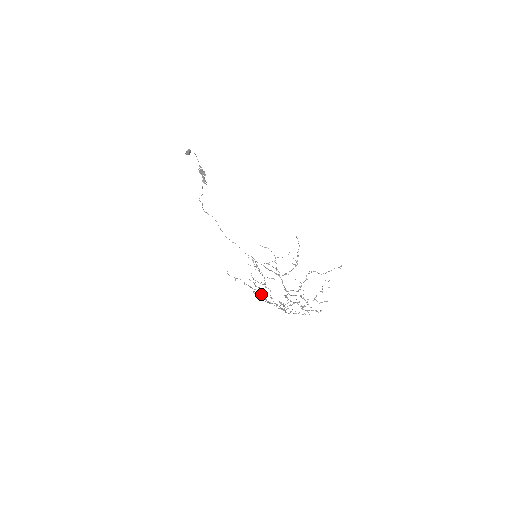
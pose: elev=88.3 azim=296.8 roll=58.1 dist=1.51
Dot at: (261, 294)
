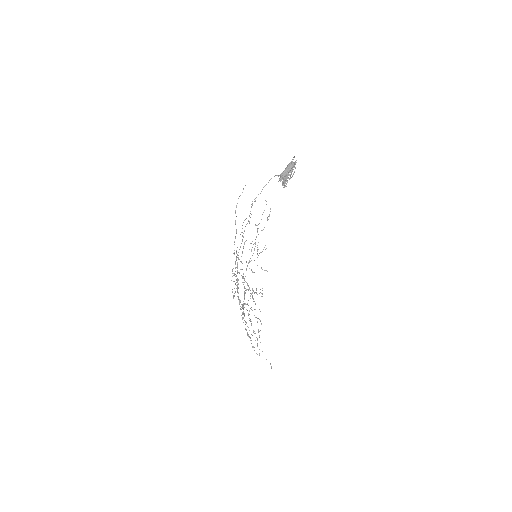
Dot at: occluded
